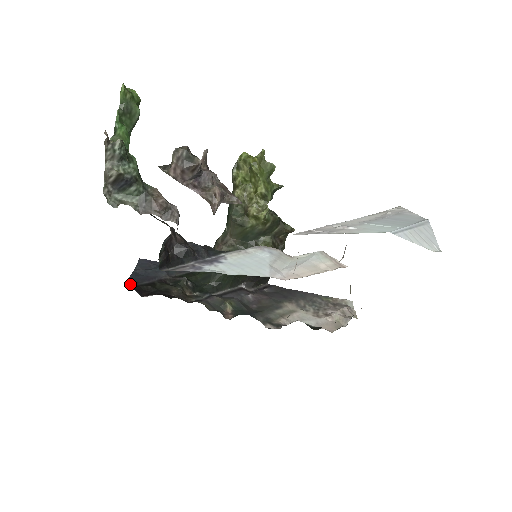
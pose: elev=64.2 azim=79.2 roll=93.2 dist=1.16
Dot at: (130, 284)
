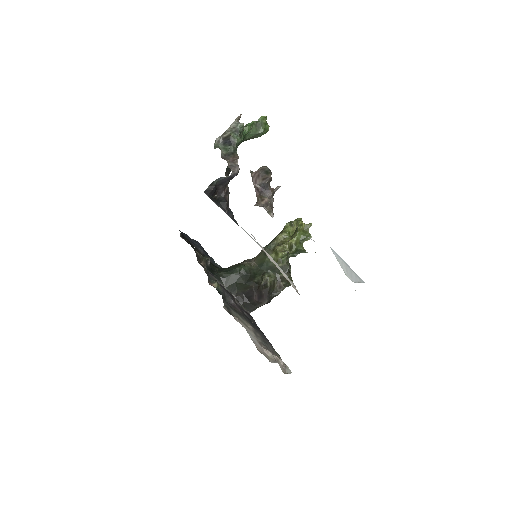
Dot at: occluded
